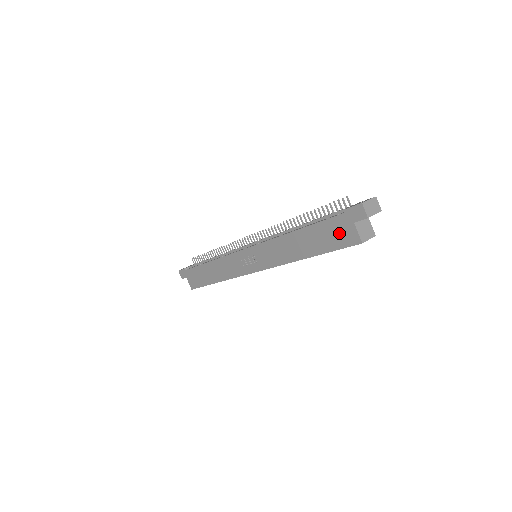
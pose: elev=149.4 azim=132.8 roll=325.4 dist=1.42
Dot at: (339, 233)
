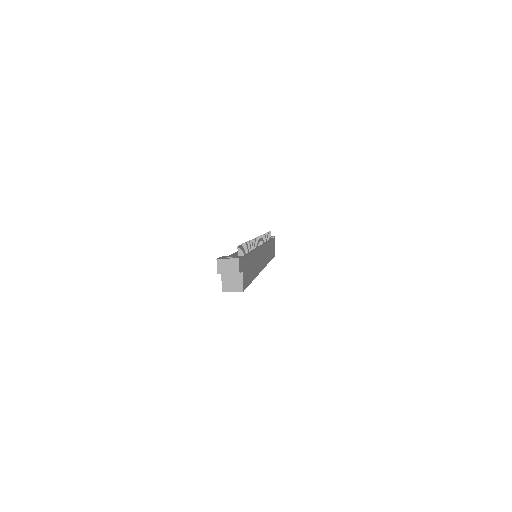
Dot at: occluded
